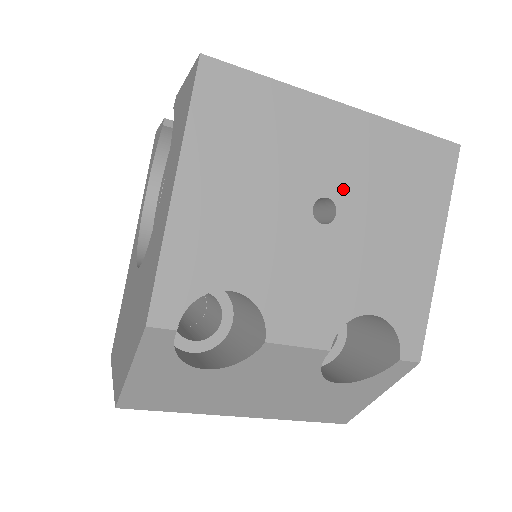
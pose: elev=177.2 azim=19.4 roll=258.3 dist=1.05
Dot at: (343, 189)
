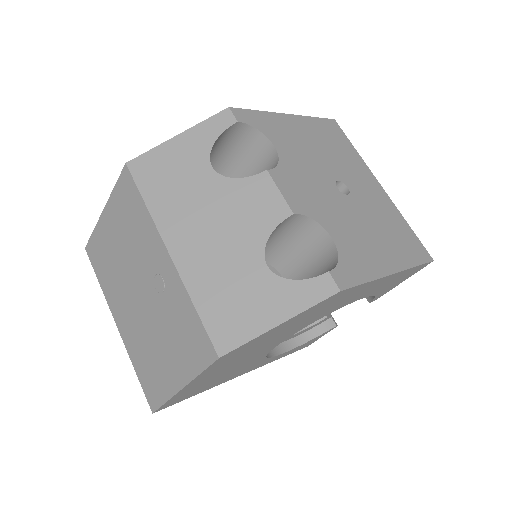
Dot at: (358, 195)
